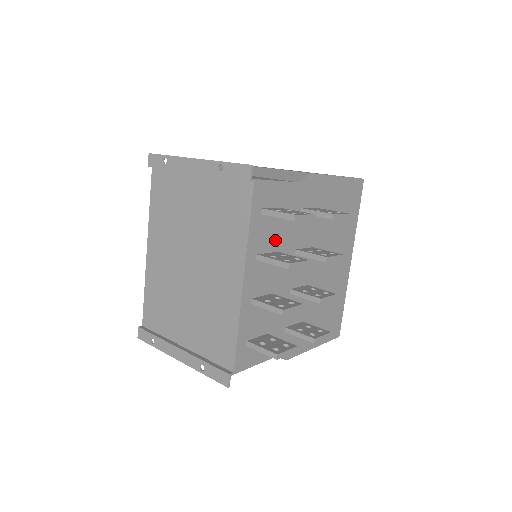
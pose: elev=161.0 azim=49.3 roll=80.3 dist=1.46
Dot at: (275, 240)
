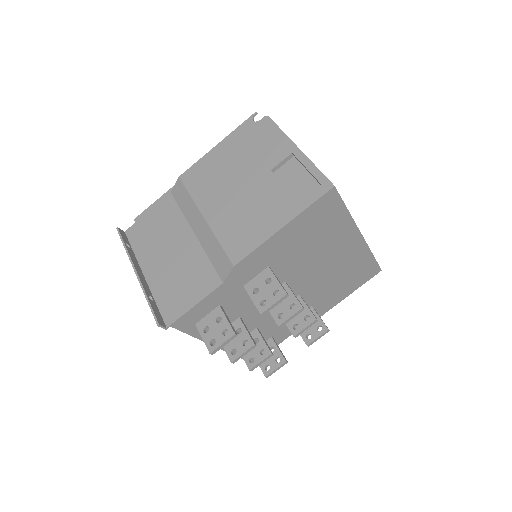
Dot at: (230, 317)
